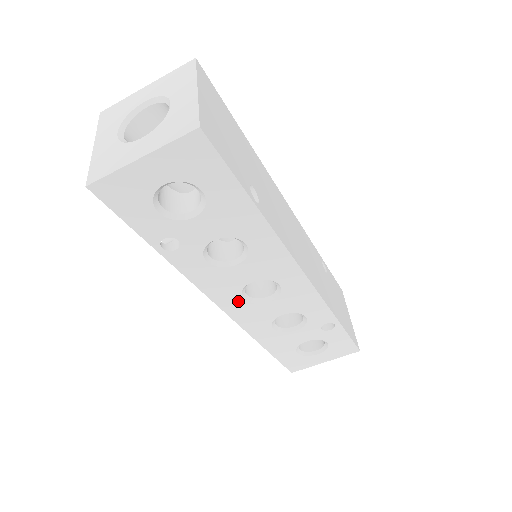
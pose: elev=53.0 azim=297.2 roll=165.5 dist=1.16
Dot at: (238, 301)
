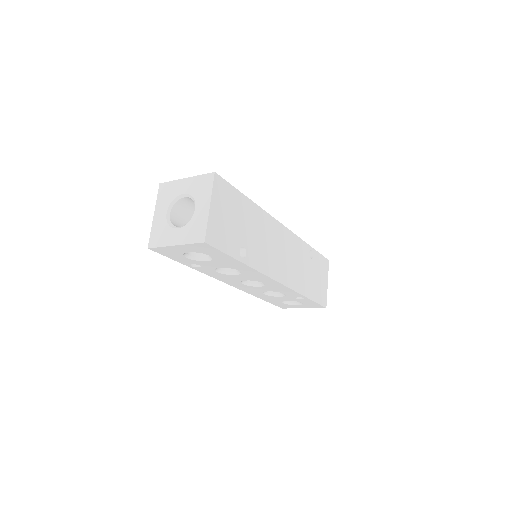
Dot at: (239, 284)
